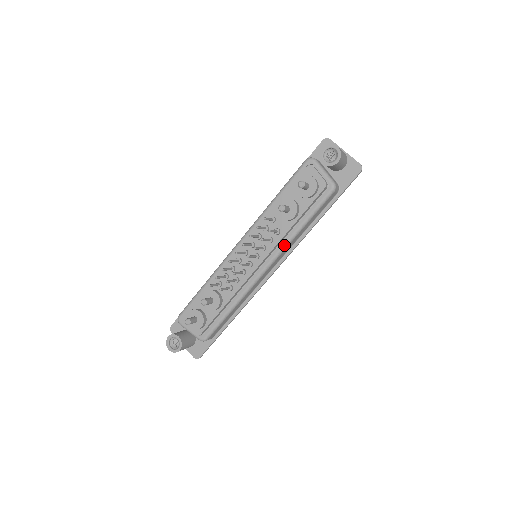
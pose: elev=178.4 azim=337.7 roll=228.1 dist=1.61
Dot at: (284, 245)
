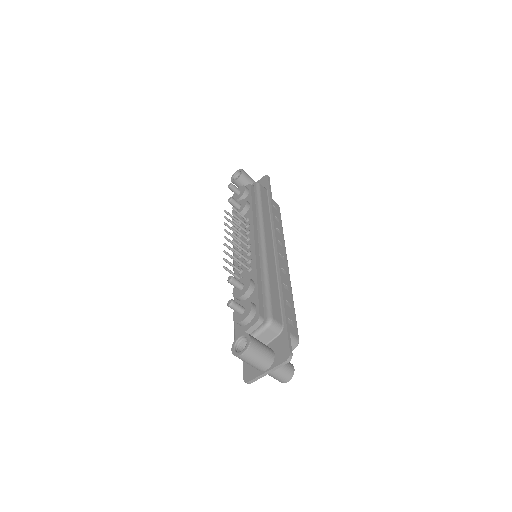
Dot at: (259, 219)
